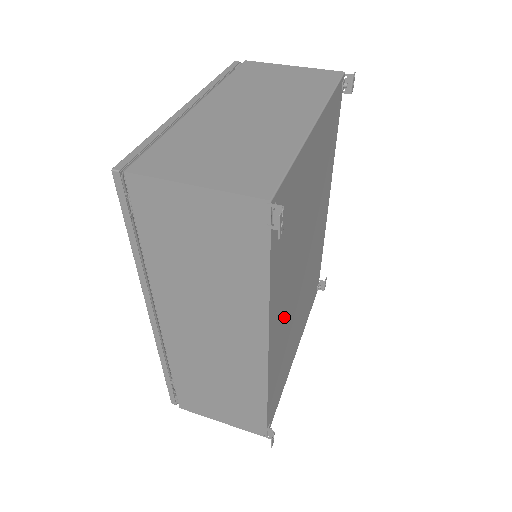
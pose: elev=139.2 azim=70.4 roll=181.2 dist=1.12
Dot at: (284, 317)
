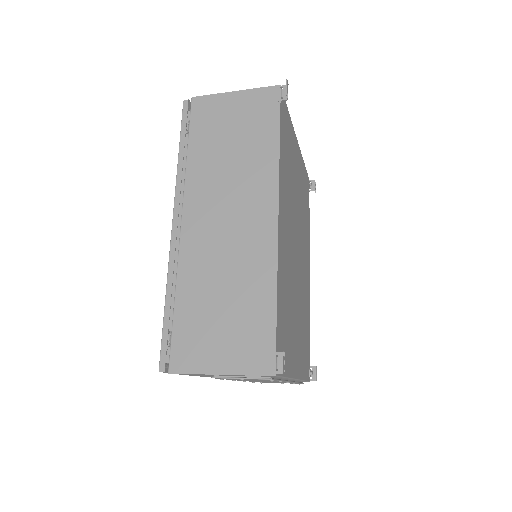
Dot at: (287, 239)
